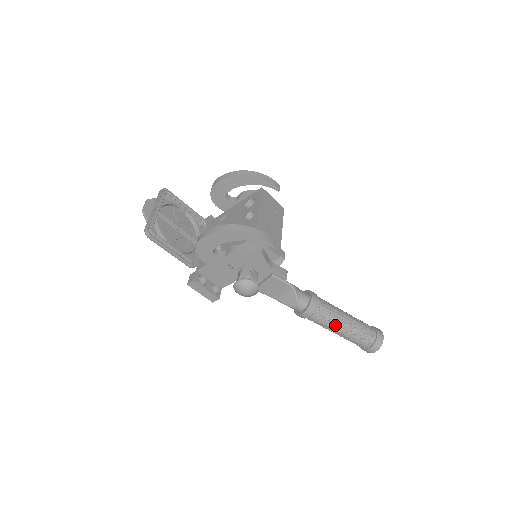
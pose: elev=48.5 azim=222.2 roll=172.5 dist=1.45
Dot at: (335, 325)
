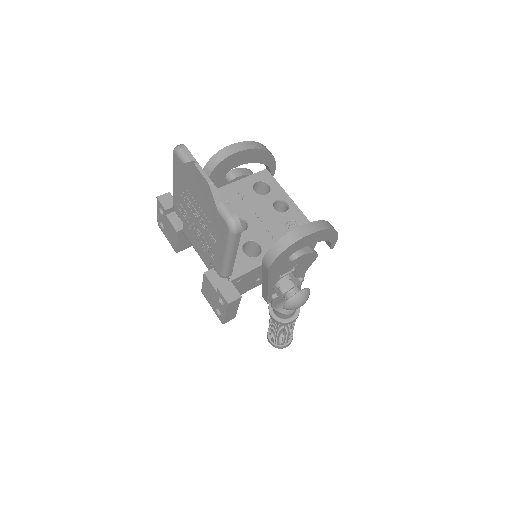
Dot at: (293, 326)
